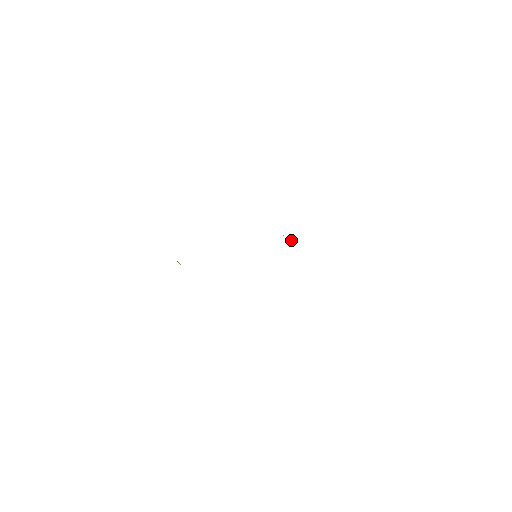
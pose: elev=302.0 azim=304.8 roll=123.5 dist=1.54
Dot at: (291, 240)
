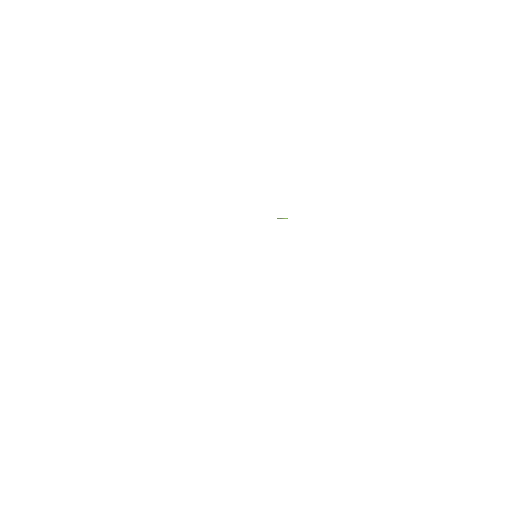
Dot at: occluded
